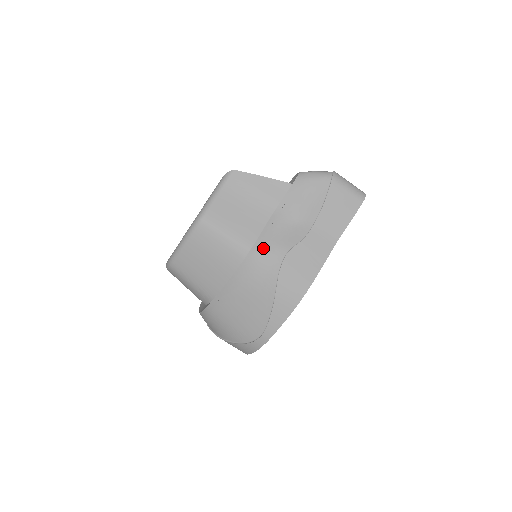
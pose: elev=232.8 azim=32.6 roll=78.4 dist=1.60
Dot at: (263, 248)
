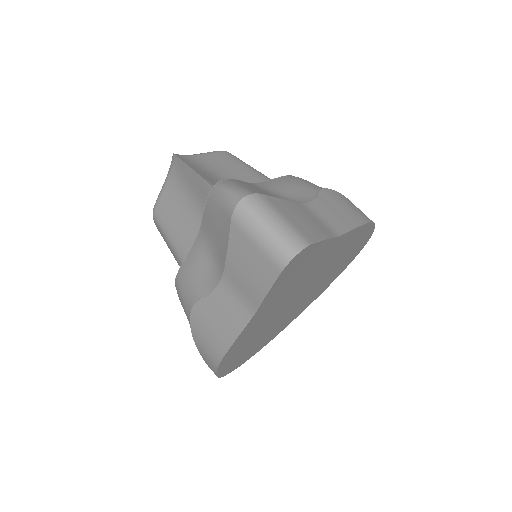
Dot at: (182, 282)
